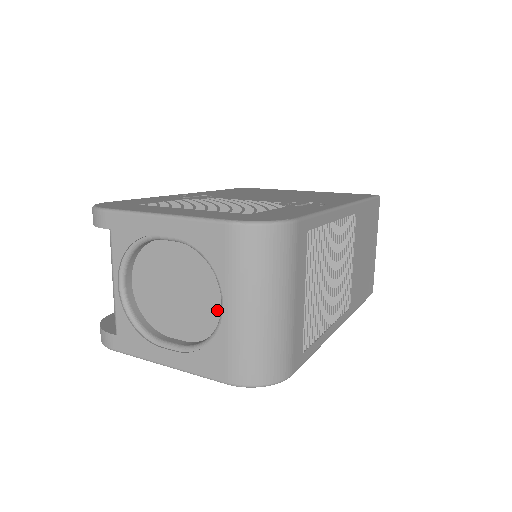
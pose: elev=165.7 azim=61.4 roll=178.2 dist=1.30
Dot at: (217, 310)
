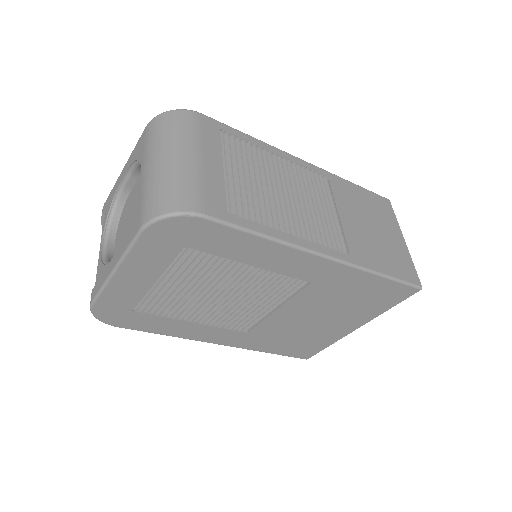
Dot at: occluded
